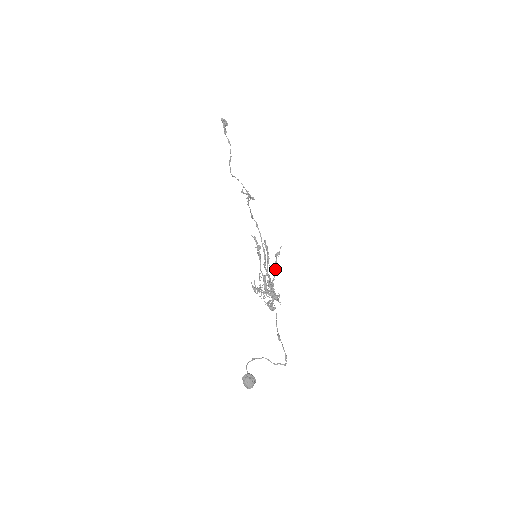
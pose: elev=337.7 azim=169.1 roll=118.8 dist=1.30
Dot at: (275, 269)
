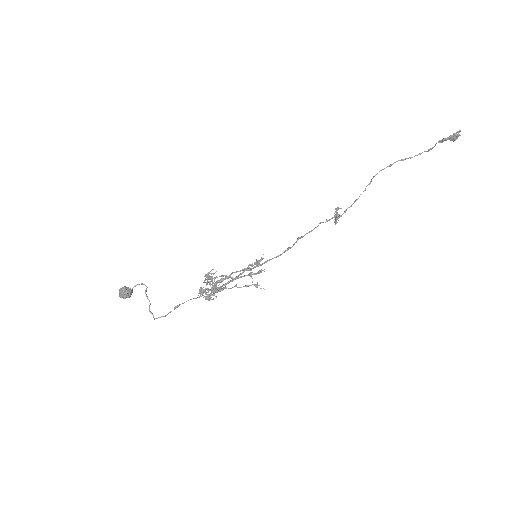
Dot at: (240, 287)
